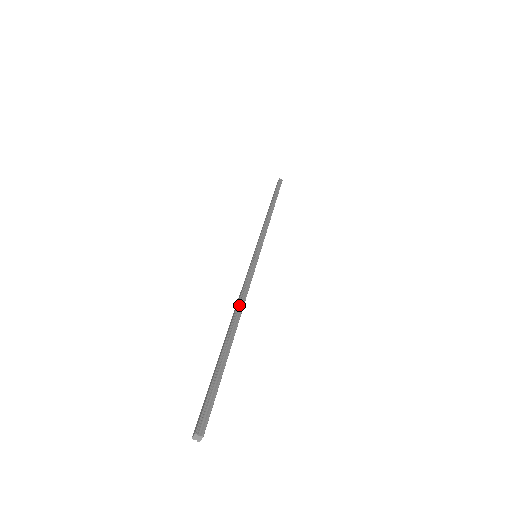
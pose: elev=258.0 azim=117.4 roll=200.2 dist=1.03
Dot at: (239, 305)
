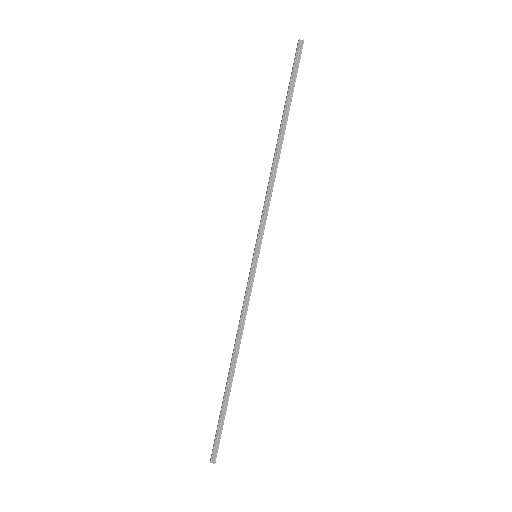
Dot at: (237, 341)
